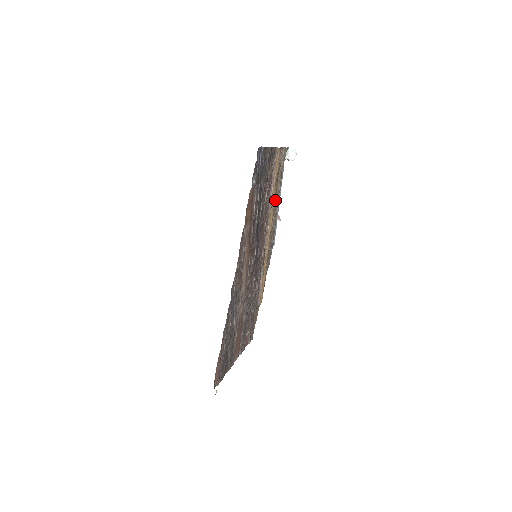
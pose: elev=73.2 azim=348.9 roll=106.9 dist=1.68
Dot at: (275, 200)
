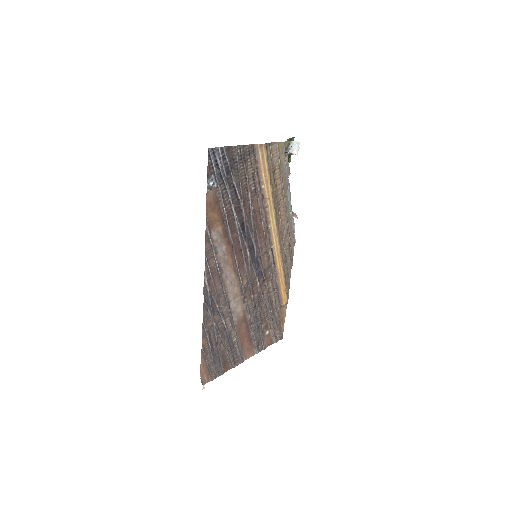
Dot at: (279, 197)
